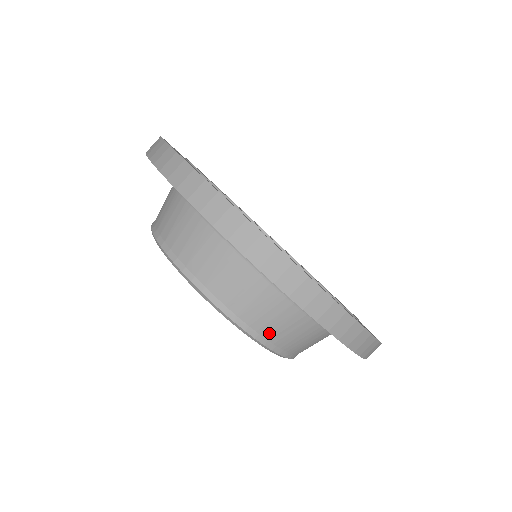
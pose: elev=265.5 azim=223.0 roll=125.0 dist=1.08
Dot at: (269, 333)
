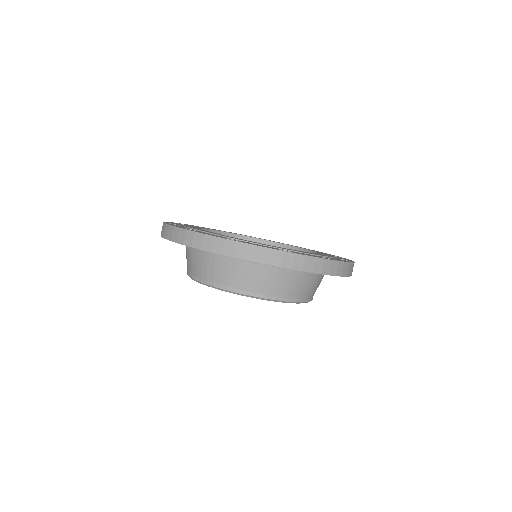
Dot at: (235, 284)
